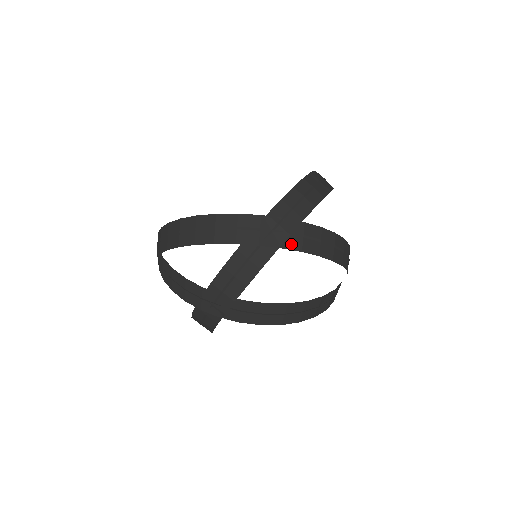
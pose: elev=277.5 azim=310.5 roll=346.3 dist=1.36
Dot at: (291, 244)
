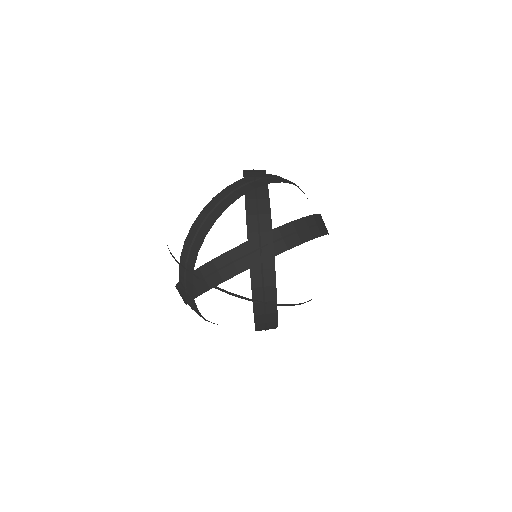
Dot at: (272, 181)
